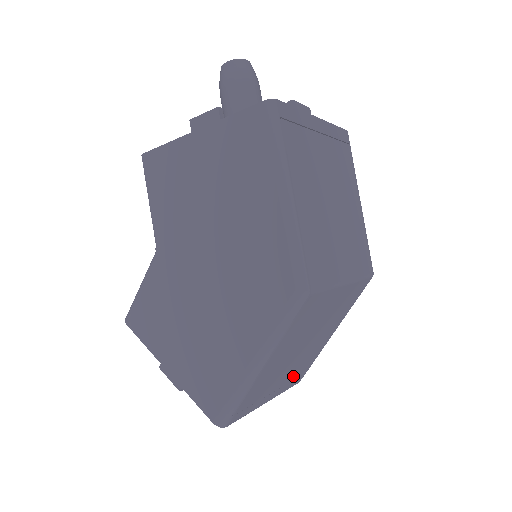
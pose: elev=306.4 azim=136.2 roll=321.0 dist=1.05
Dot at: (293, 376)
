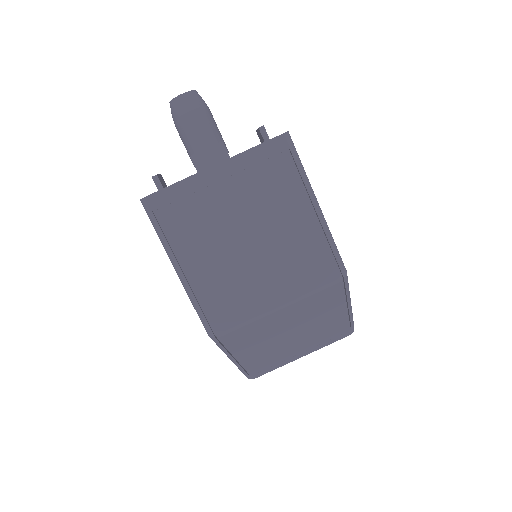
Dot at: (321, 340)
